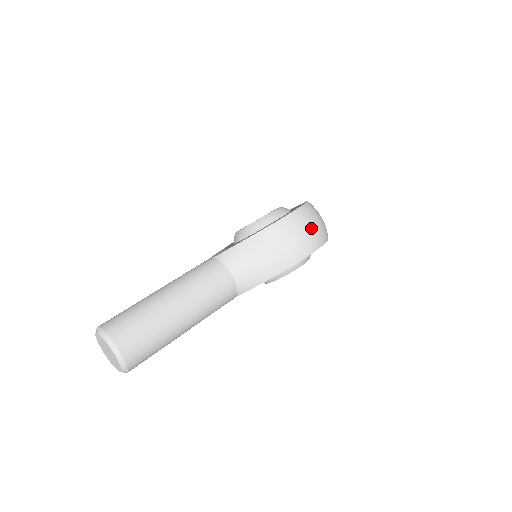
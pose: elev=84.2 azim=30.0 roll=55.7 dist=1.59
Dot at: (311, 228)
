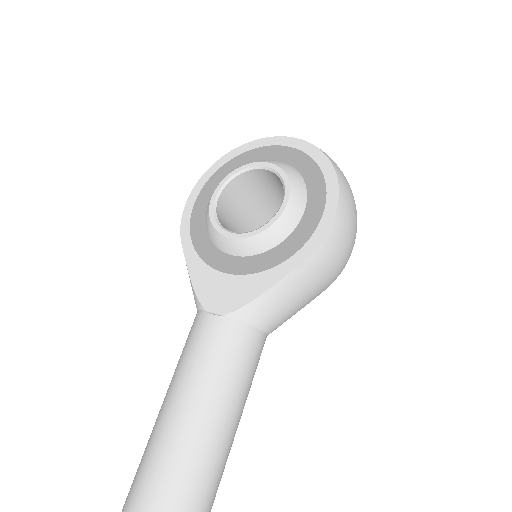
Dot at: (354, 219)
